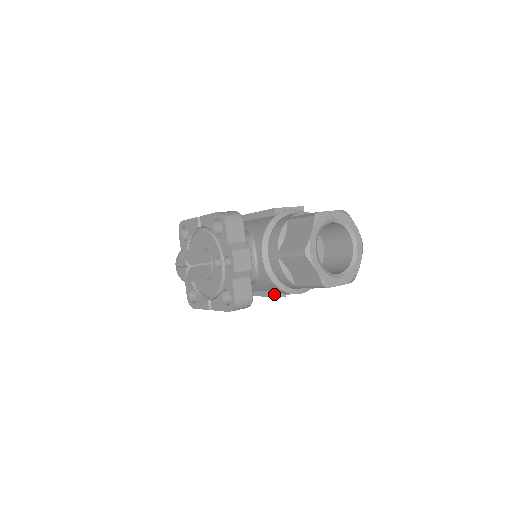
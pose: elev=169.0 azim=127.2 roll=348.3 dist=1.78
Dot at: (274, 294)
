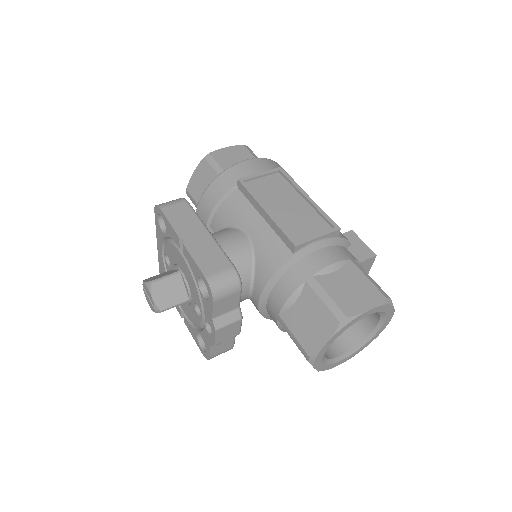
Dot at: occluded
